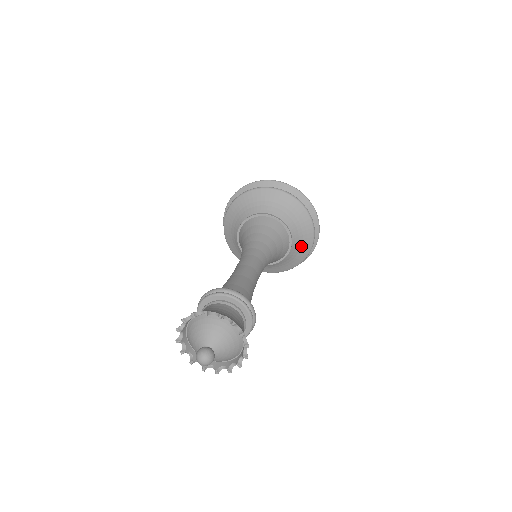
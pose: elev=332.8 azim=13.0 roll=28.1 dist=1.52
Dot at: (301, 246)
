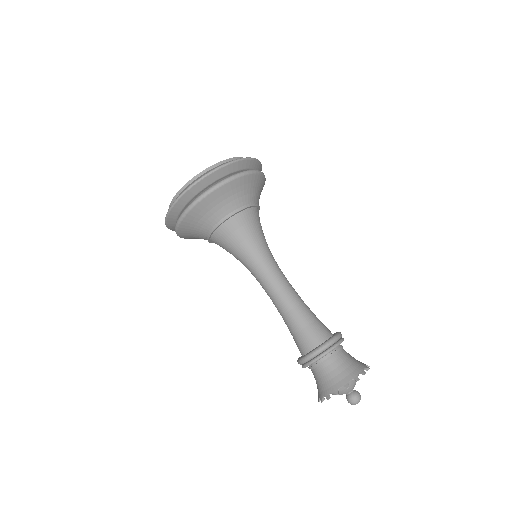
Dot at: occluded
